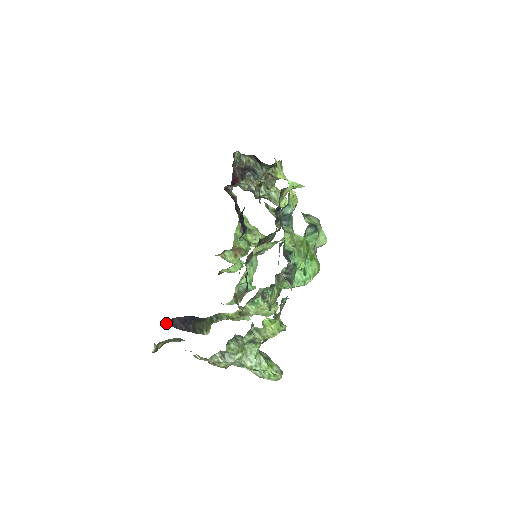
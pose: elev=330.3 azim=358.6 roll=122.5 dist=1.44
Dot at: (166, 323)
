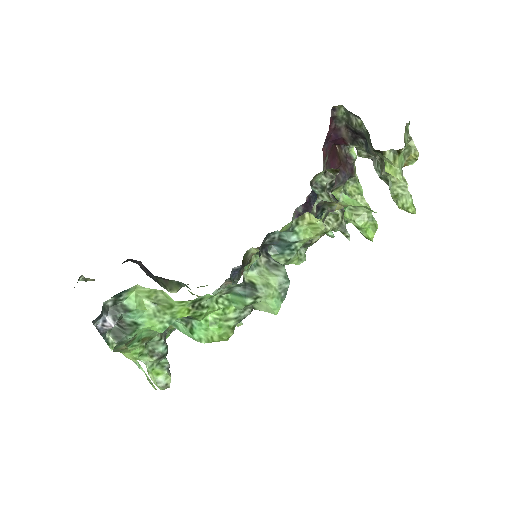
Dot at: (130, 260)
